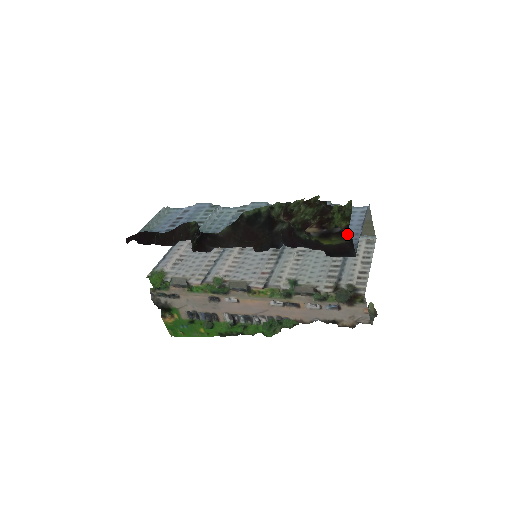
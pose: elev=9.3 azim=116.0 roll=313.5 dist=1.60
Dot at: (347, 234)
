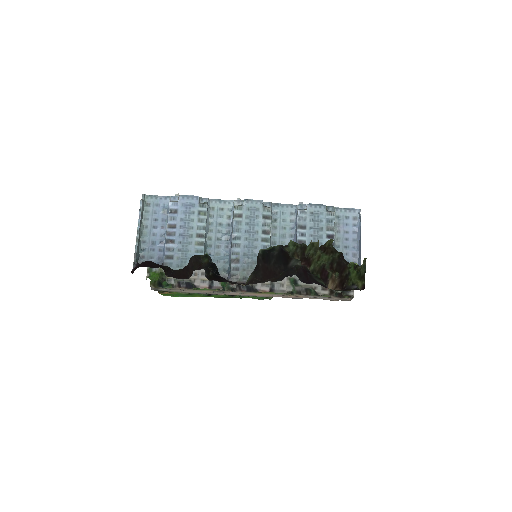
Dot at: occluded
